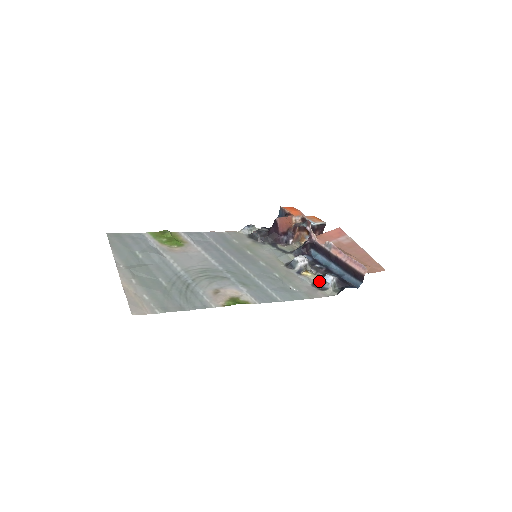
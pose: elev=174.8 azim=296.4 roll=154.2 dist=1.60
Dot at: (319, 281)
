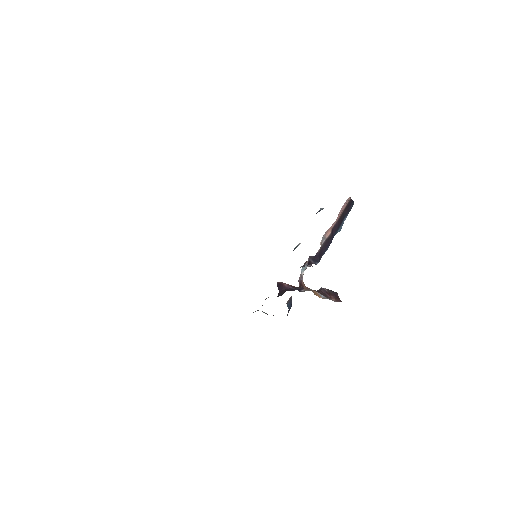
Dot at: occluded
